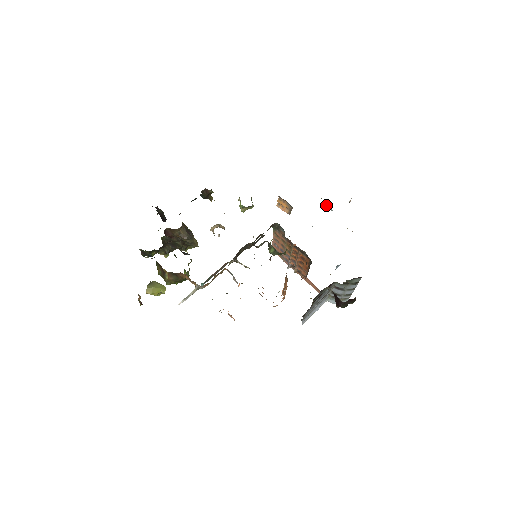
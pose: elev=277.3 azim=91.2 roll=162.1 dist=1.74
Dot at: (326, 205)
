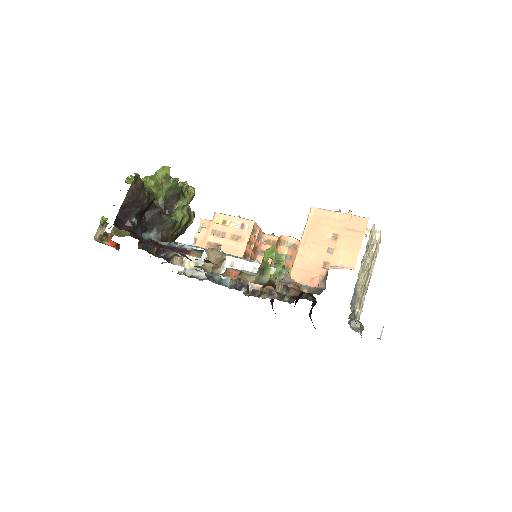
Dot at: occluded
